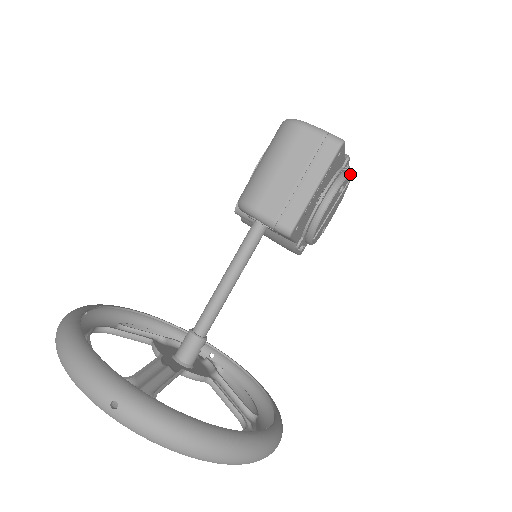
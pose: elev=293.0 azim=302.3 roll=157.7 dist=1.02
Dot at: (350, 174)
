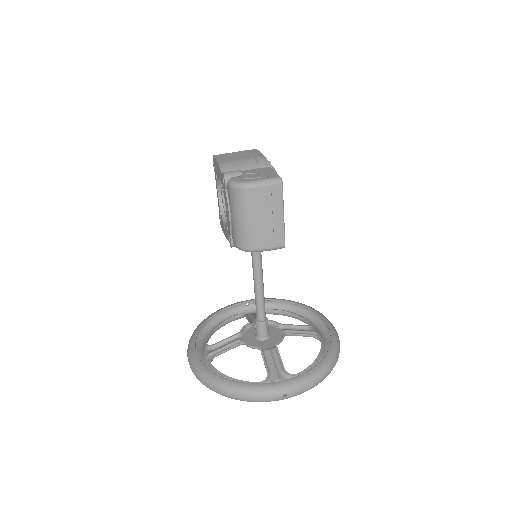
Dot at: (274, 168)
